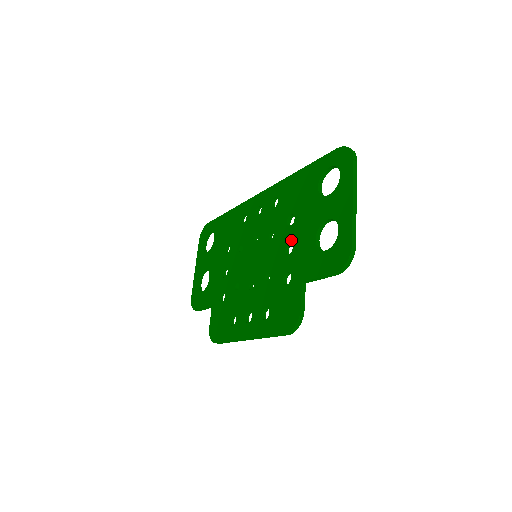
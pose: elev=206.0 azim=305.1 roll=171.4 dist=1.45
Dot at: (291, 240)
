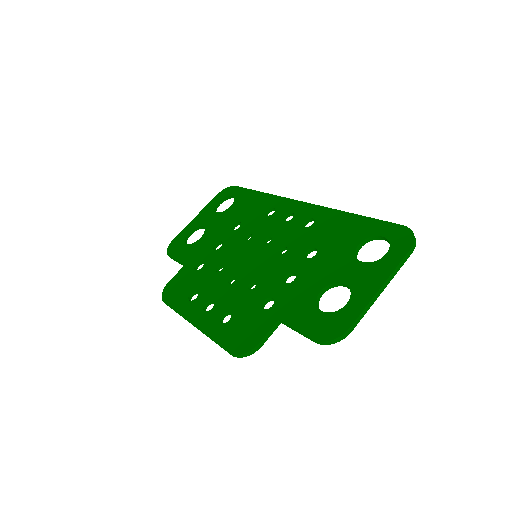
Dot at: (298, 272)
